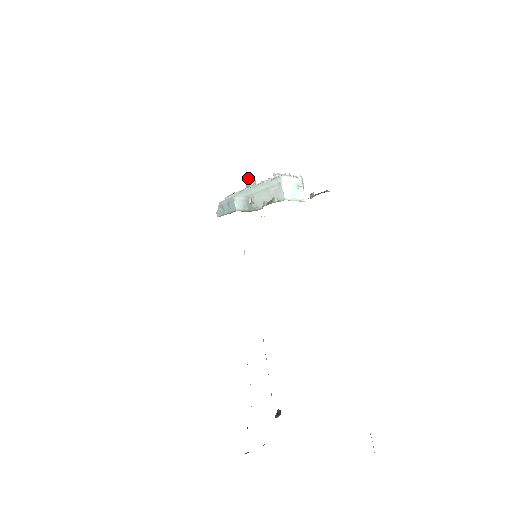
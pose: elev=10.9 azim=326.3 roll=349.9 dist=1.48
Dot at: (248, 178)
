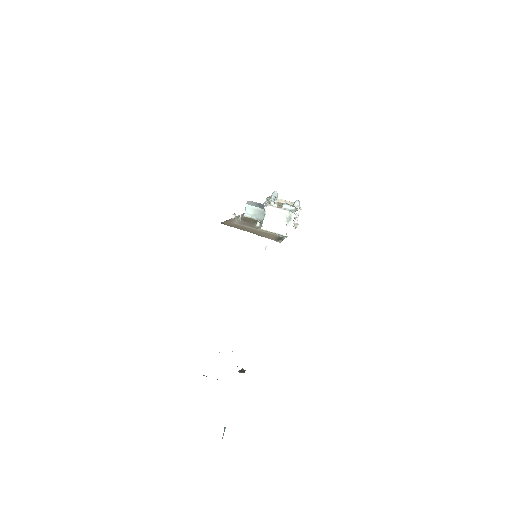
Dot at: (274, 191)
